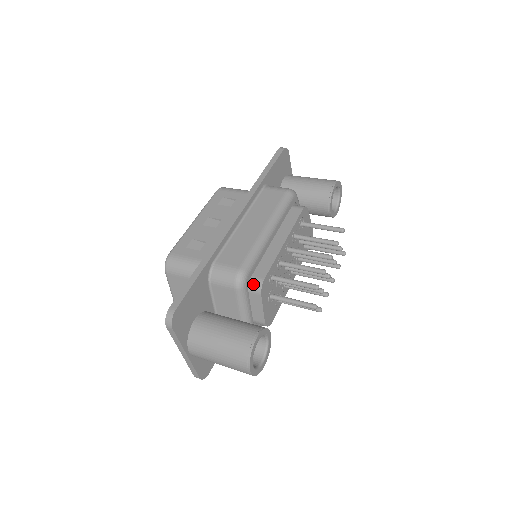
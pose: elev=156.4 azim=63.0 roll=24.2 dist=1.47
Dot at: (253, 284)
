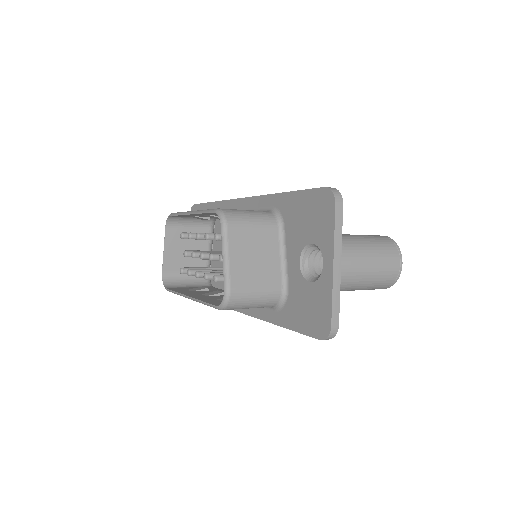
Dot at: occluded
